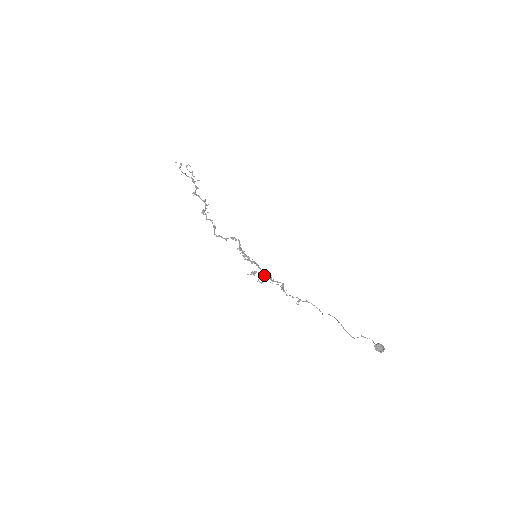
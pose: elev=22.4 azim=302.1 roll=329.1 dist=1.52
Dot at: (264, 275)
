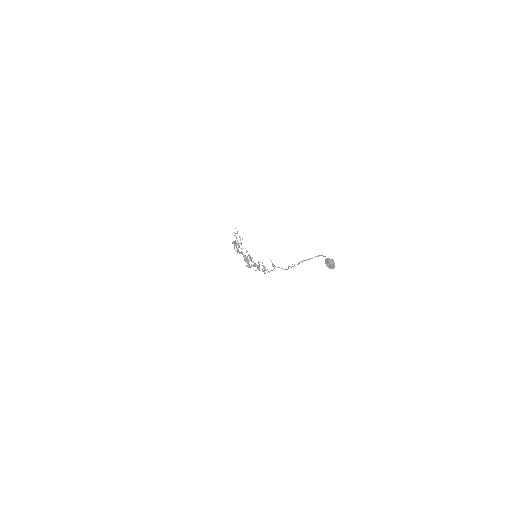
Dot at: (254, 264)
